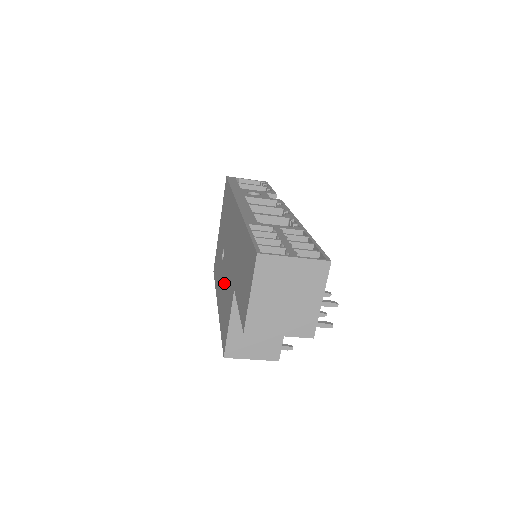
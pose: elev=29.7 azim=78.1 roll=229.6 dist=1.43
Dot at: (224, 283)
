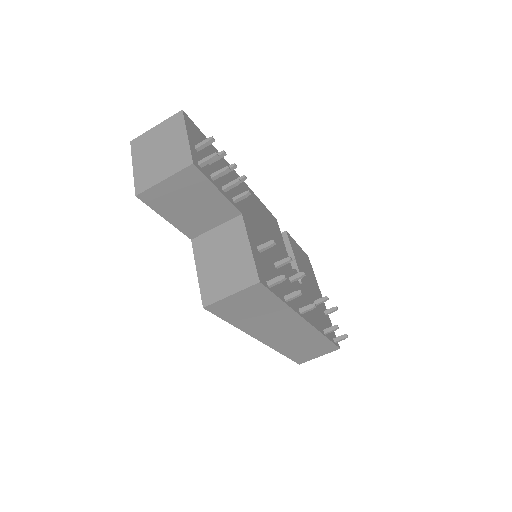
Dot at: occluded
